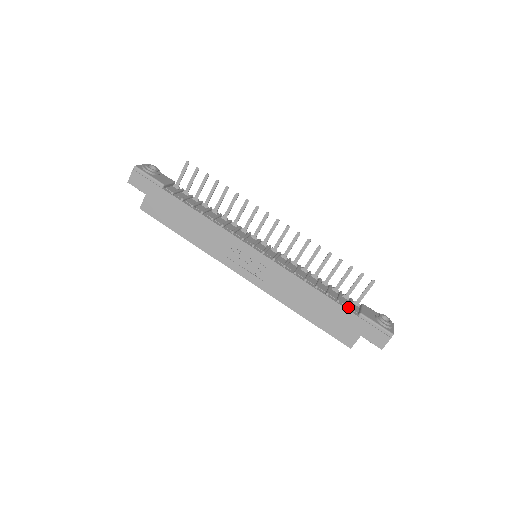
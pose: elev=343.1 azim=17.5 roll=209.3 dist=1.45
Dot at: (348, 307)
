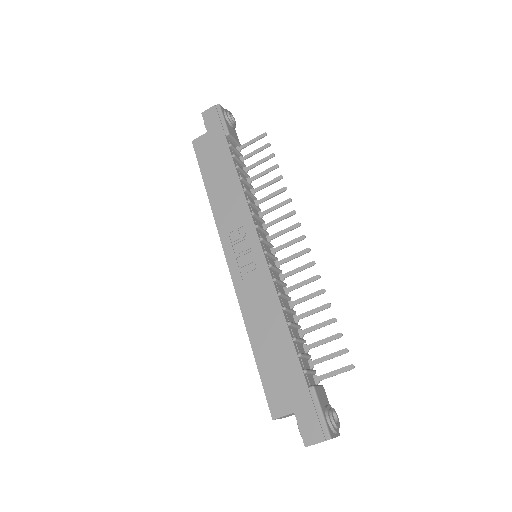
Dot at: (305, 369)
